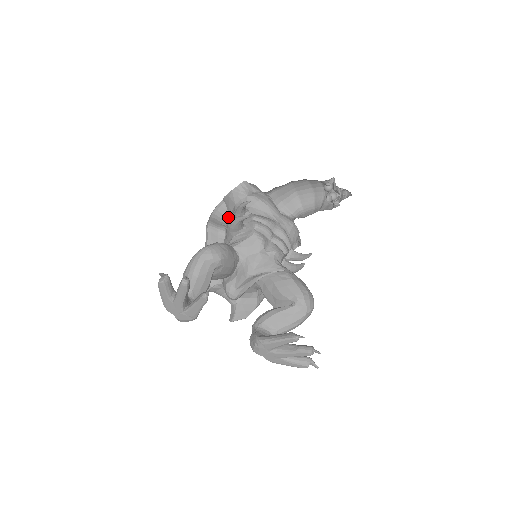
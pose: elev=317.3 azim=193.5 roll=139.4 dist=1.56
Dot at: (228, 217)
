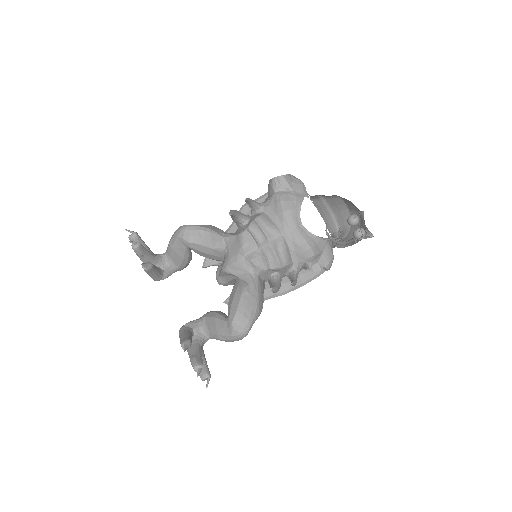
Dot at: occluded
